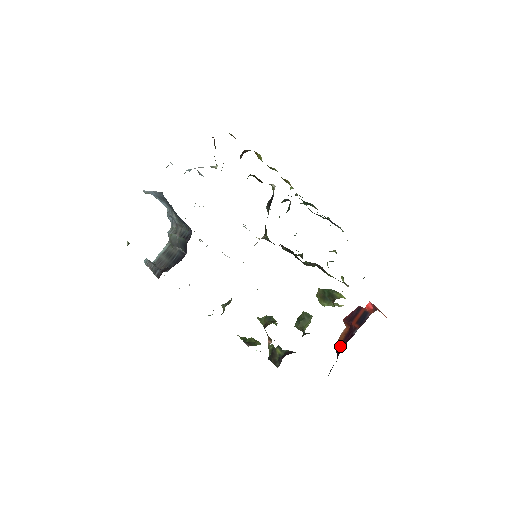
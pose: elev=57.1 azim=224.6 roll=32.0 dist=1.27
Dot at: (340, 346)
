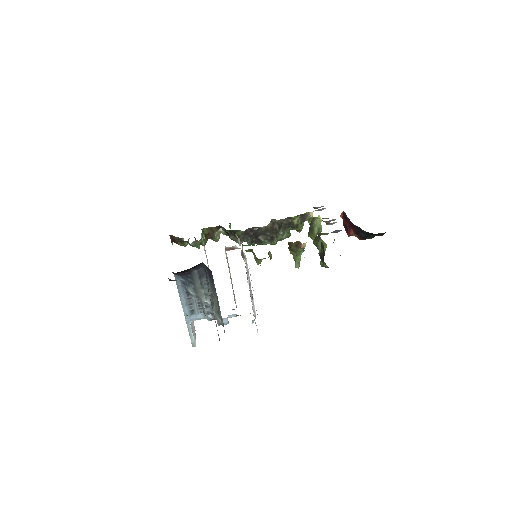
Dot at: (353, 228)
